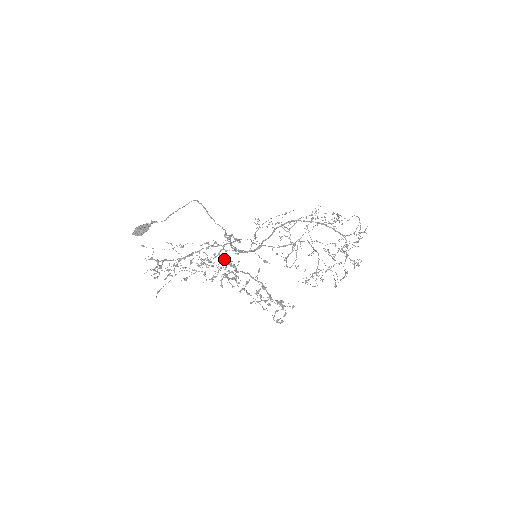
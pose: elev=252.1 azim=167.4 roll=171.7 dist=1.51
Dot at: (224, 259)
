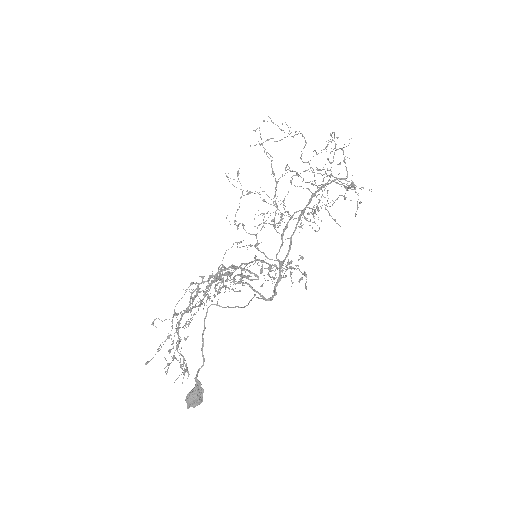
Dot at: occluded
